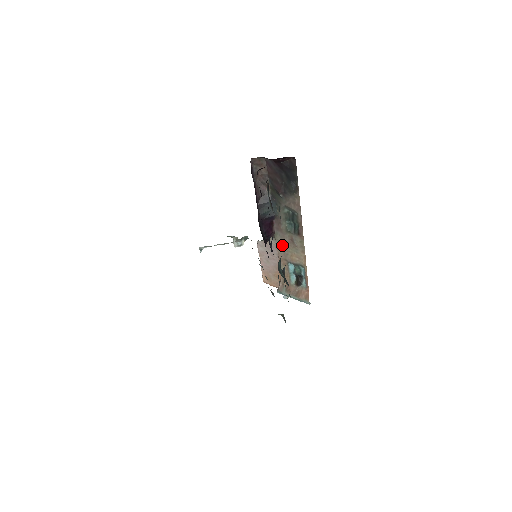
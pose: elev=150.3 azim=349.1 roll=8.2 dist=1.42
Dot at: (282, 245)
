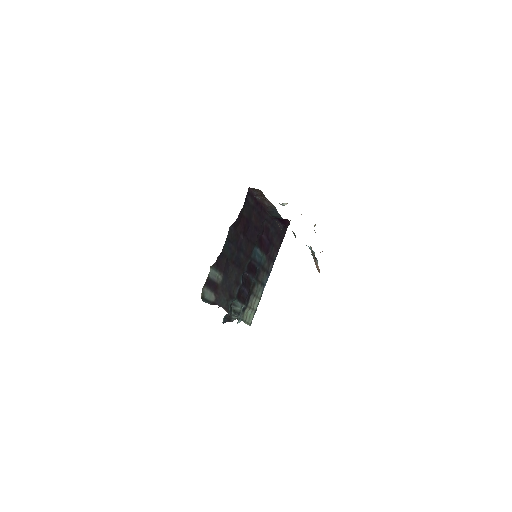
Dot at: occluded
